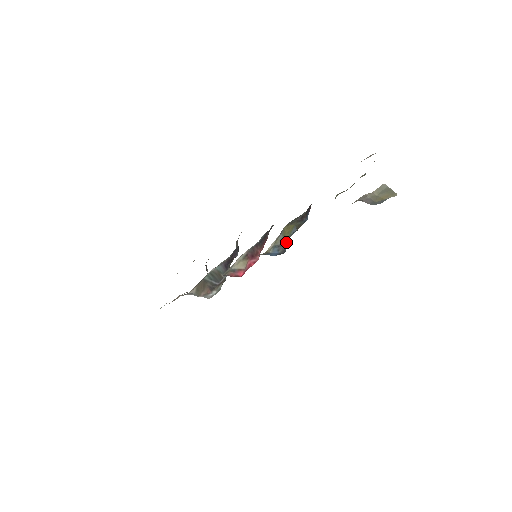
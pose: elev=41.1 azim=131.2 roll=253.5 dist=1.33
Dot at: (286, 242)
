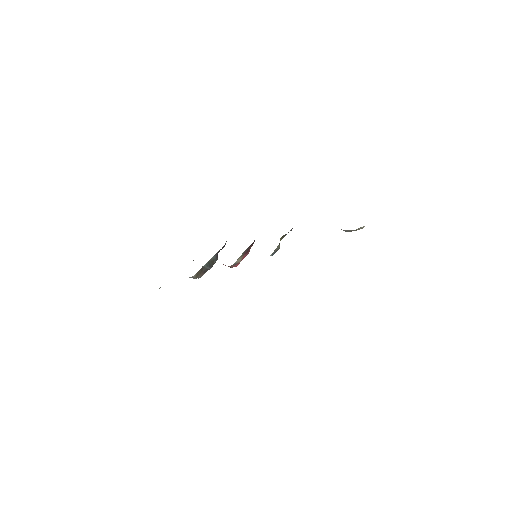
Dot at: (279, 247)
